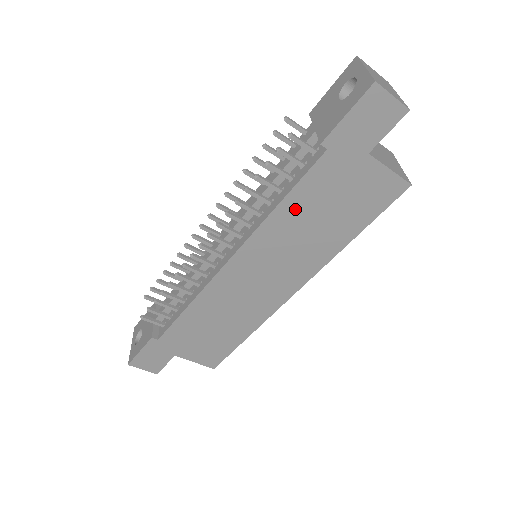
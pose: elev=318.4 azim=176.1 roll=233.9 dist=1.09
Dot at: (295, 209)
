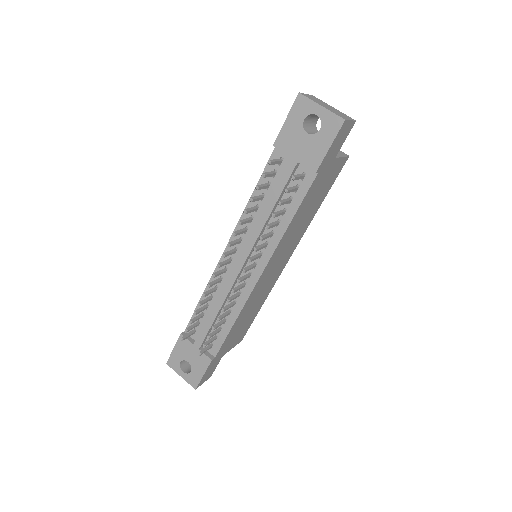
Dot at: (297, 217)
